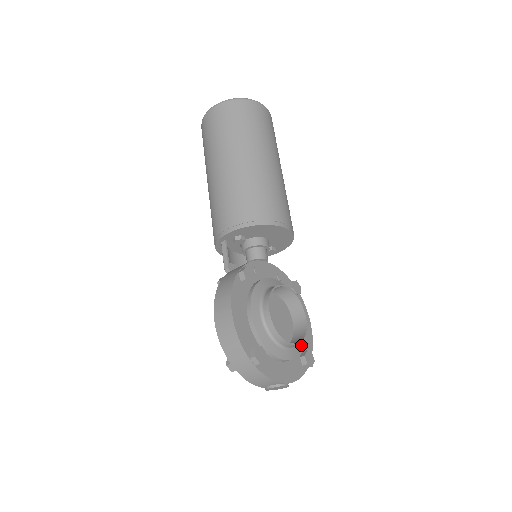
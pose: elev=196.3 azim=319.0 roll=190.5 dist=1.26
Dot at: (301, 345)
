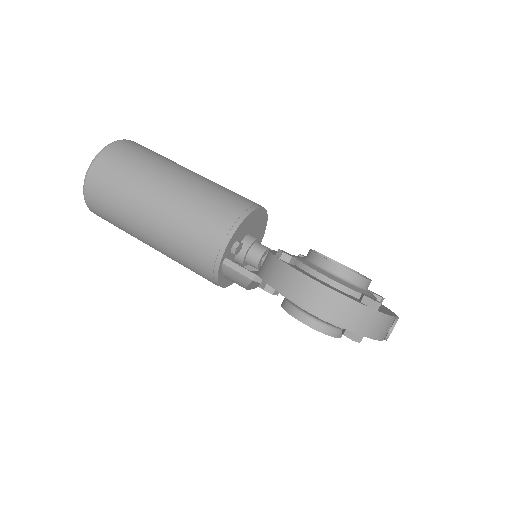
Dot at: occluded
